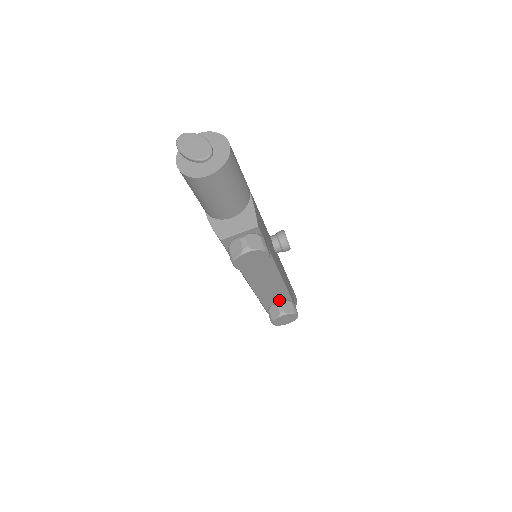
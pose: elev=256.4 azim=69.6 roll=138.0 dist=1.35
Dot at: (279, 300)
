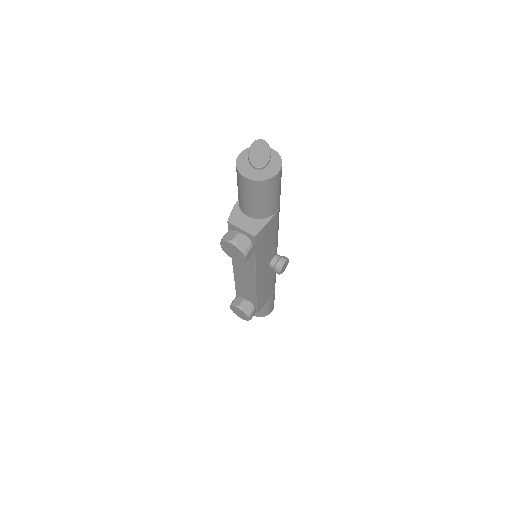
Dot at: (248, 298)
